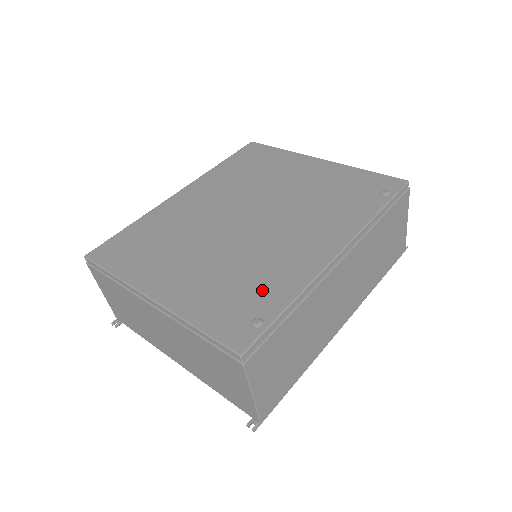
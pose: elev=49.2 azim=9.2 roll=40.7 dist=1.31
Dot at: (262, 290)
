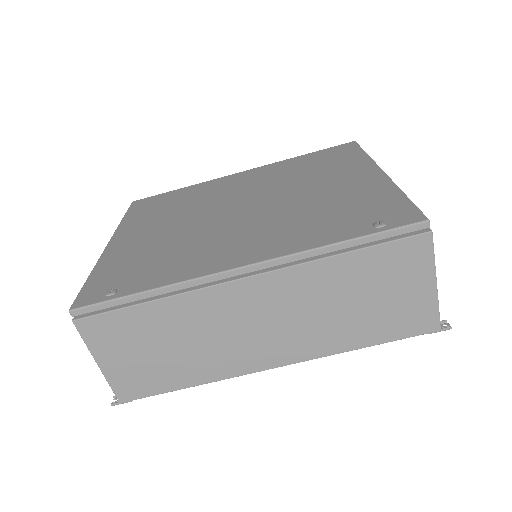
Dot at: (153, 270)
